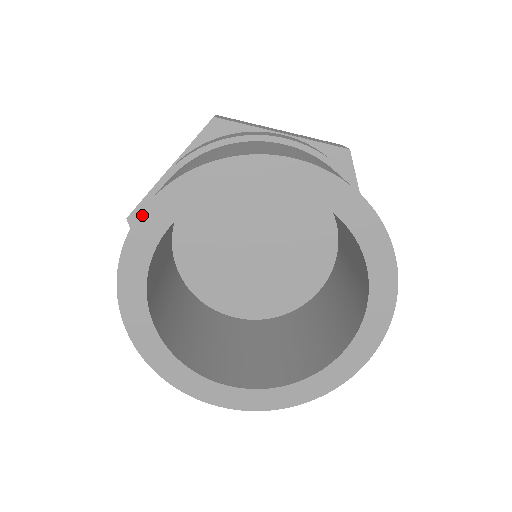
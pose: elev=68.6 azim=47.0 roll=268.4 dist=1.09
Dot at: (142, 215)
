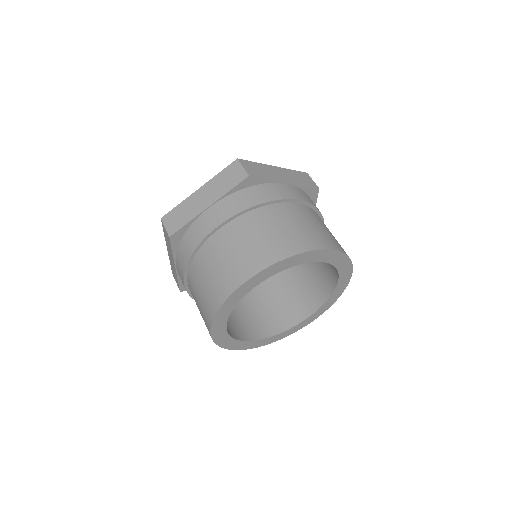
Dot at: (244, 284)
